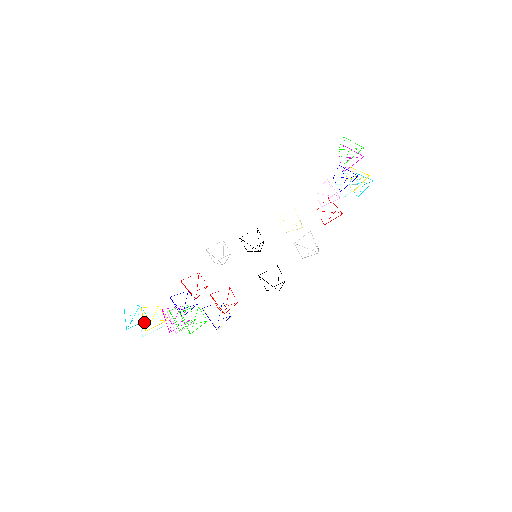
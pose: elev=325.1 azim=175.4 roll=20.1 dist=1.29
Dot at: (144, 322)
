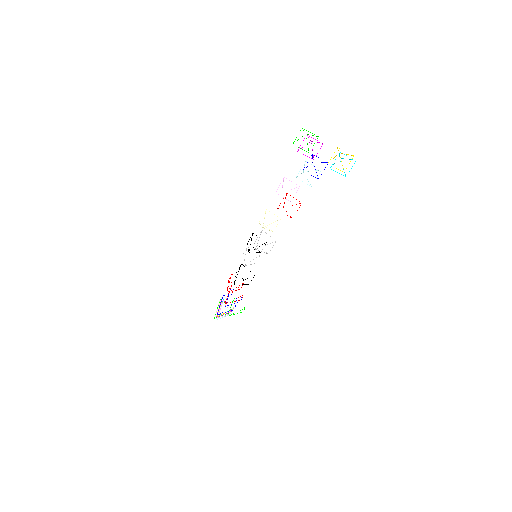
Dot at: occluded
